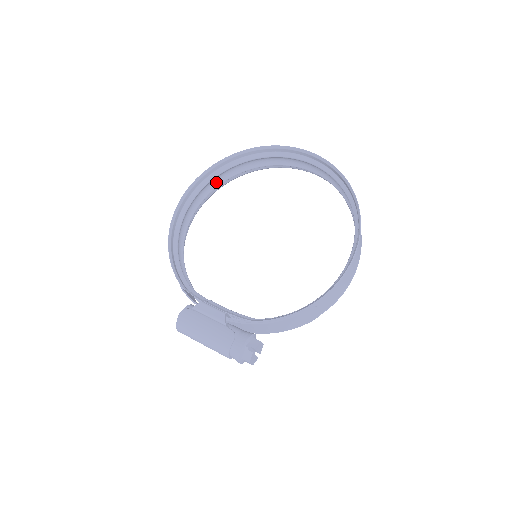
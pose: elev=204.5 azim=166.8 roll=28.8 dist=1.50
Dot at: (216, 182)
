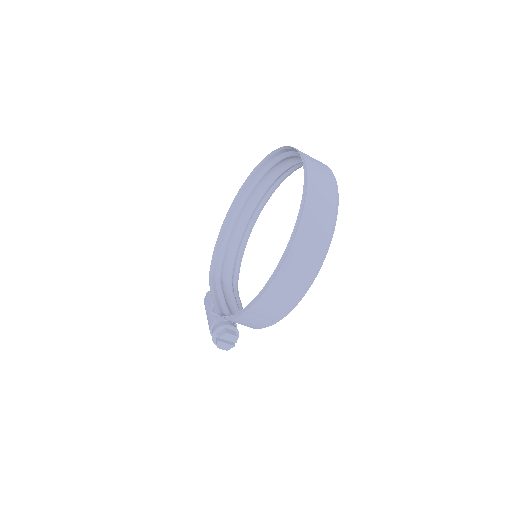
Dot at: (268, 182)
